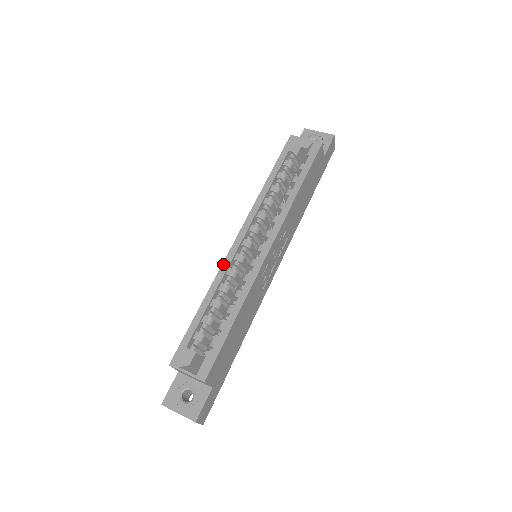
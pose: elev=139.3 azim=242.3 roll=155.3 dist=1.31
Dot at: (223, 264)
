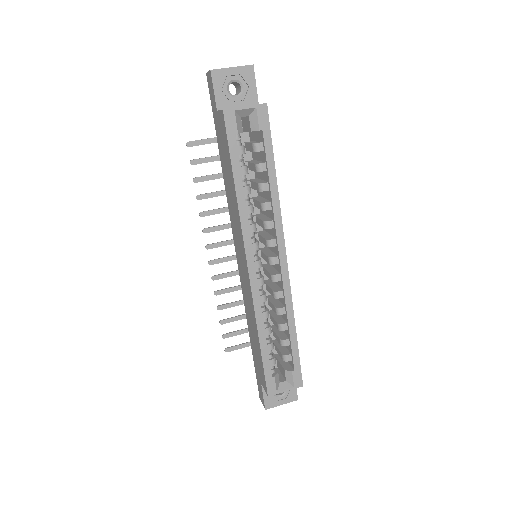
Dot at: (254, 299)
